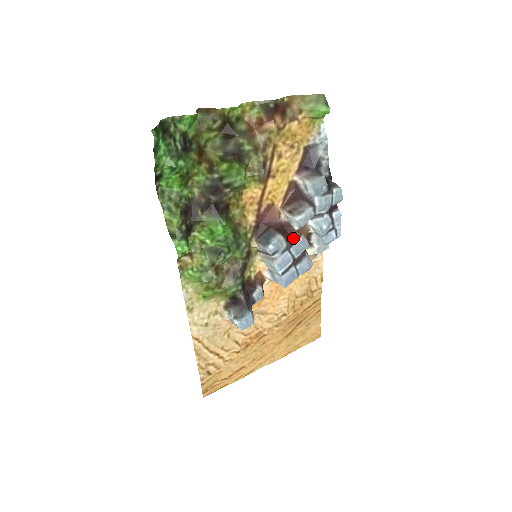
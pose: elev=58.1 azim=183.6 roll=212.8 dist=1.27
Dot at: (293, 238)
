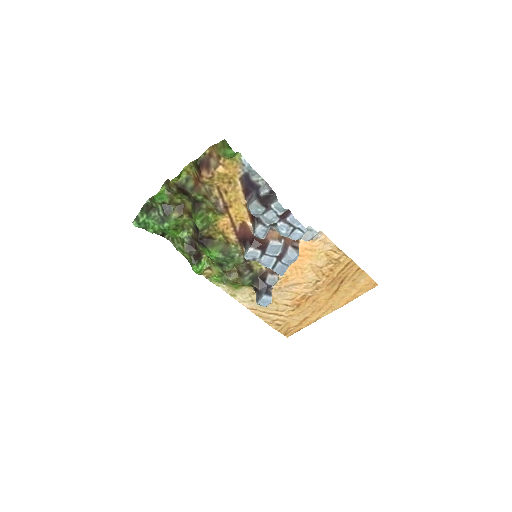
Dot at: (264, 245)
